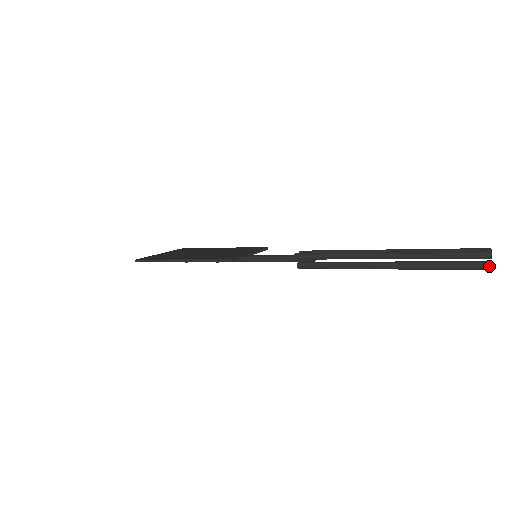
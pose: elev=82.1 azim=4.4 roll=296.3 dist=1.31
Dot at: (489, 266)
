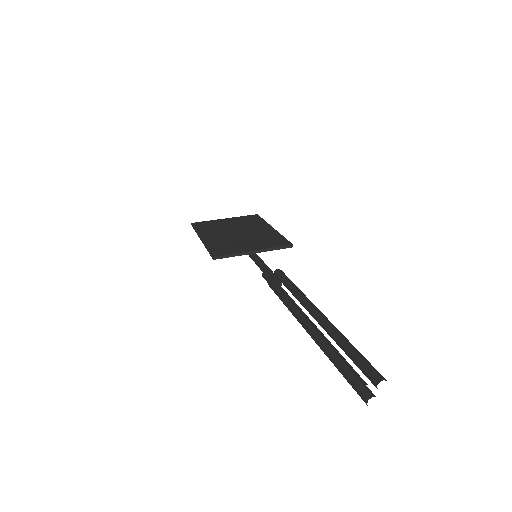
Dot at: (365, 401)
